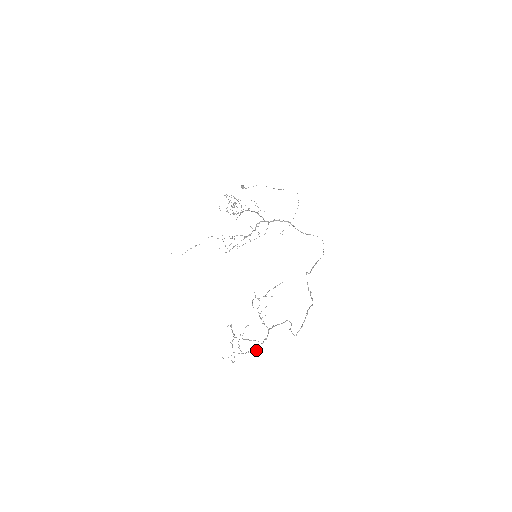
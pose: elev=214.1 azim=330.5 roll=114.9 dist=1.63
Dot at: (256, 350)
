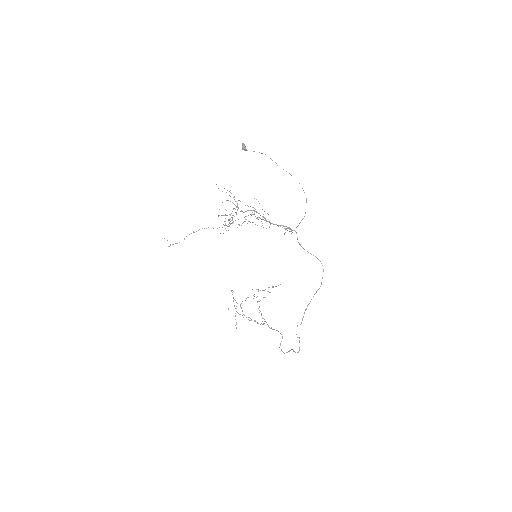
Dot at: occluded
